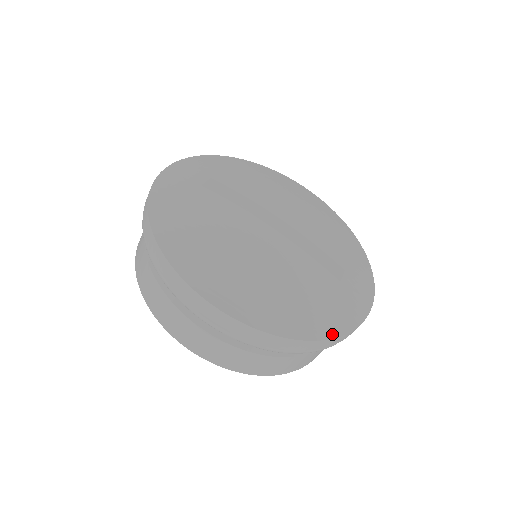
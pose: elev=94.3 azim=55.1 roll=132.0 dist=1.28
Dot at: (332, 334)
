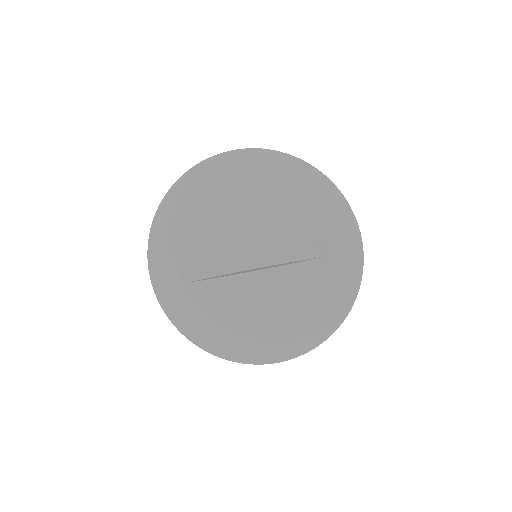
Dot at: (349, 307)
